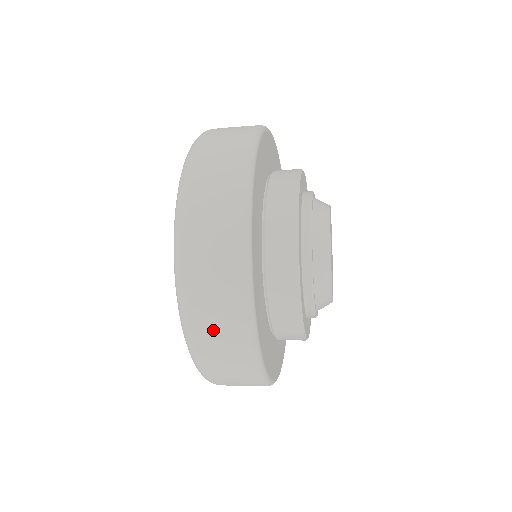
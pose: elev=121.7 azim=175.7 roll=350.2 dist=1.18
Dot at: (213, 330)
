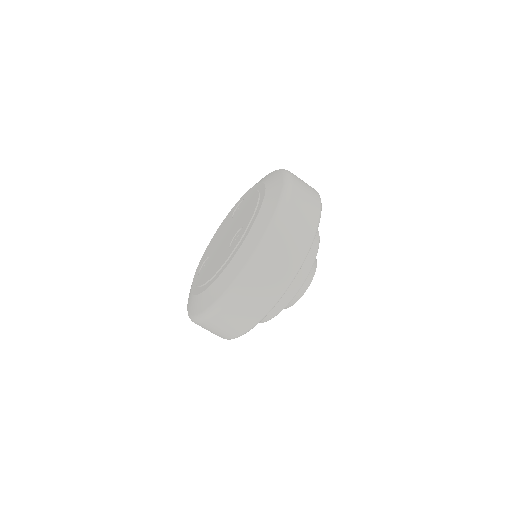
Dot at: (300, 209)
